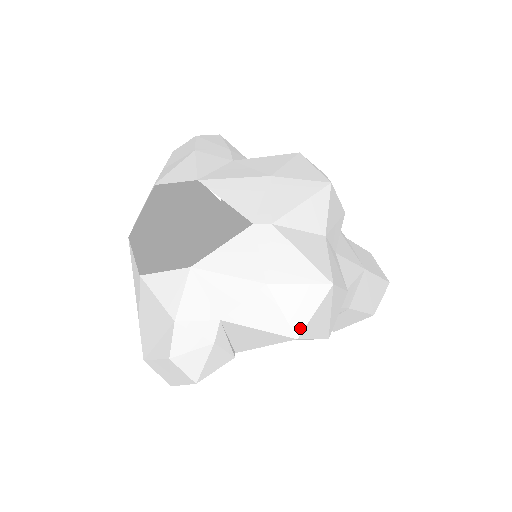
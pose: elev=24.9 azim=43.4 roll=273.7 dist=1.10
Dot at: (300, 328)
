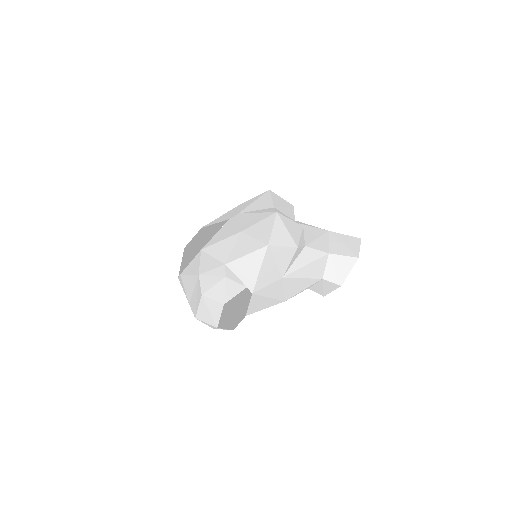
Dot at: (267, 239)
